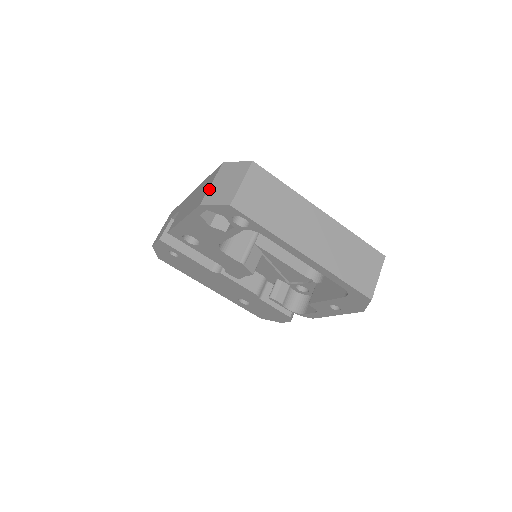
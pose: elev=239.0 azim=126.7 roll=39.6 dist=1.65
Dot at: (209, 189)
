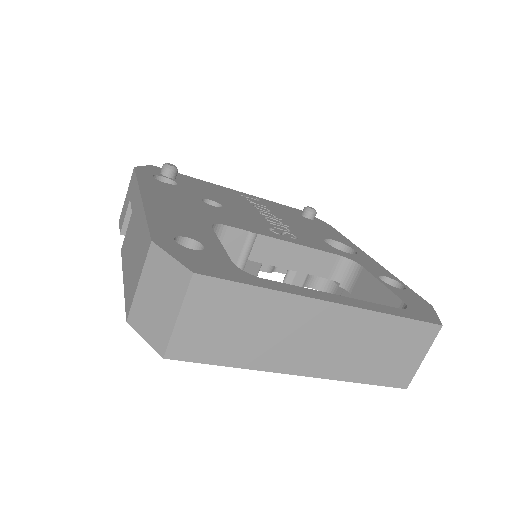
Dot at: (135, 296)
